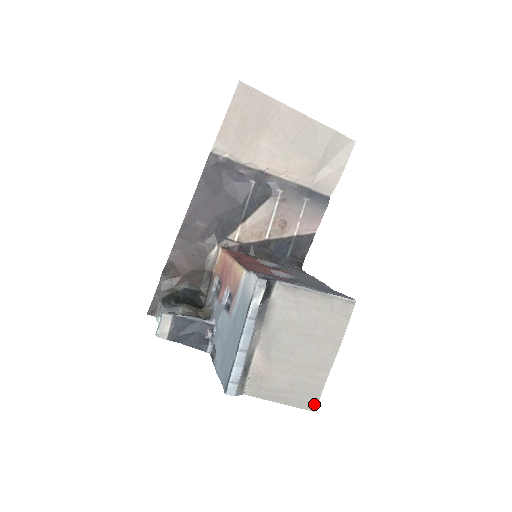
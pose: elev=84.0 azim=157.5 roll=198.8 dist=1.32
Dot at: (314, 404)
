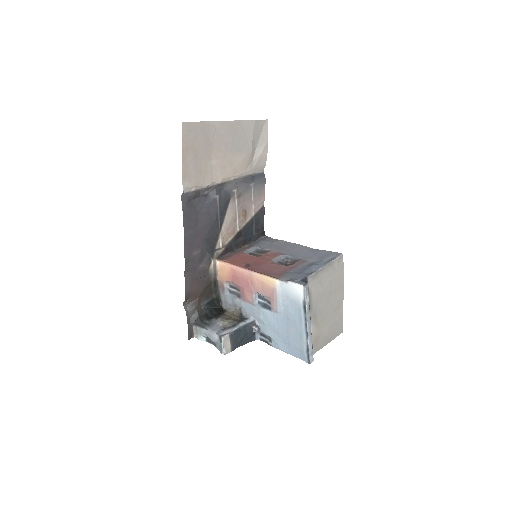
Dot at: (342, 329)
